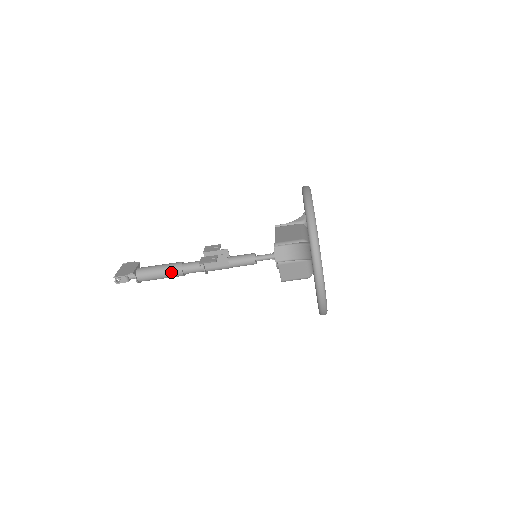
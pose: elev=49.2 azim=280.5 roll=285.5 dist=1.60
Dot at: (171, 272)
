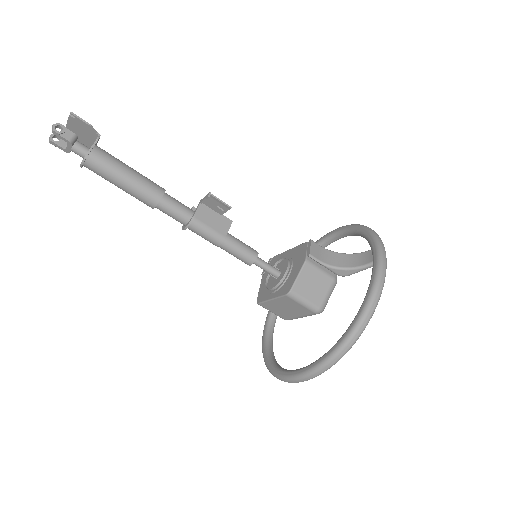
Dot at: (148, 183)
